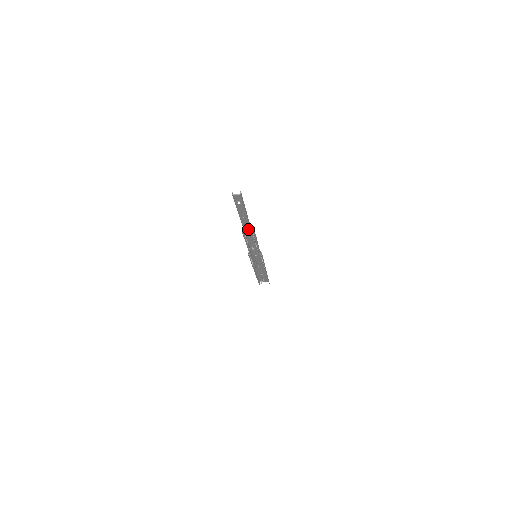
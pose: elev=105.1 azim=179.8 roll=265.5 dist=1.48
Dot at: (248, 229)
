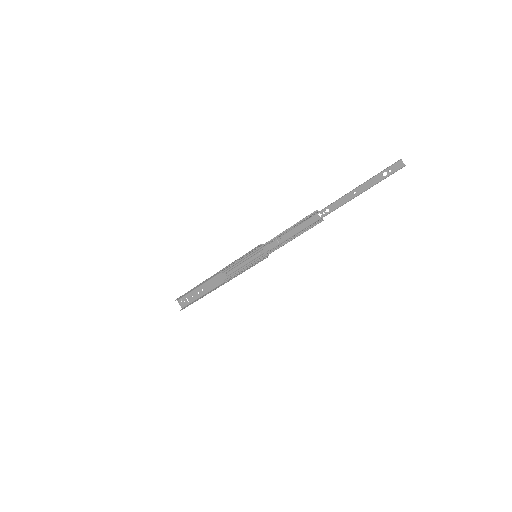
Dot at: (327, 212)
